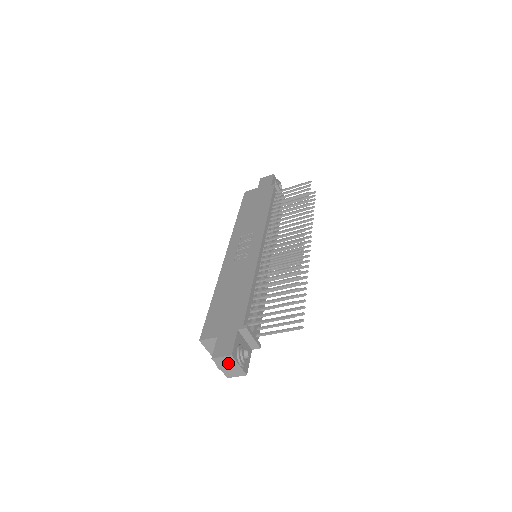
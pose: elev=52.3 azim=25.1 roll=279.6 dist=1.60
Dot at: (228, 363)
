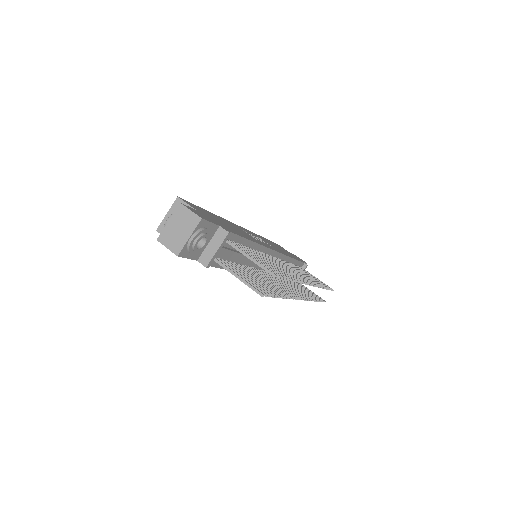
Dot at: (185, 224)
